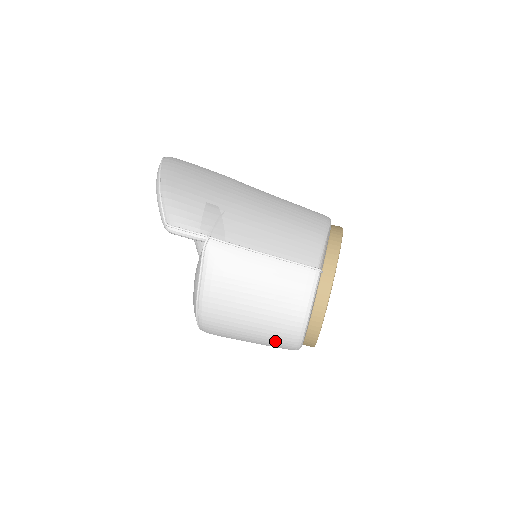
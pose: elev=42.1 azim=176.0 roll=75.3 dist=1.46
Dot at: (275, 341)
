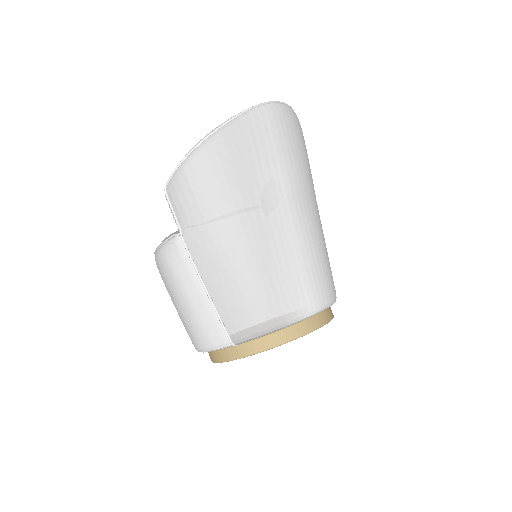
Dot at: occluded
